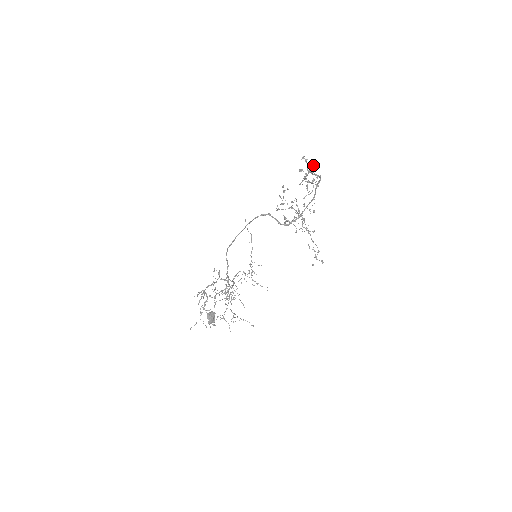
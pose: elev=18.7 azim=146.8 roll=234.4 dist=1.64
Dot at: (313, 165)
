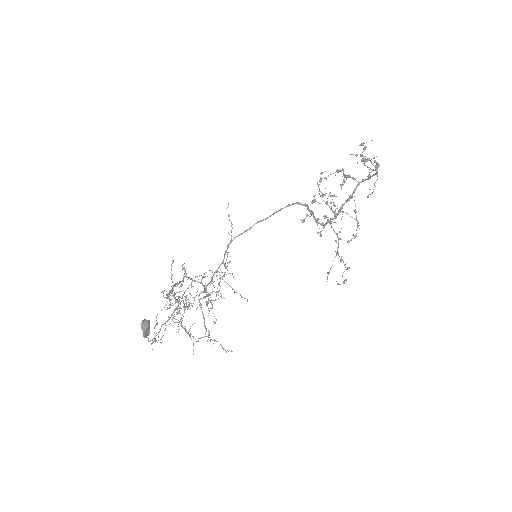
Dot at: occluded
